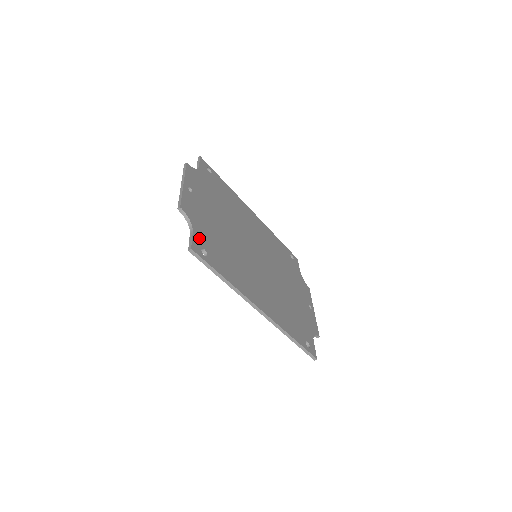
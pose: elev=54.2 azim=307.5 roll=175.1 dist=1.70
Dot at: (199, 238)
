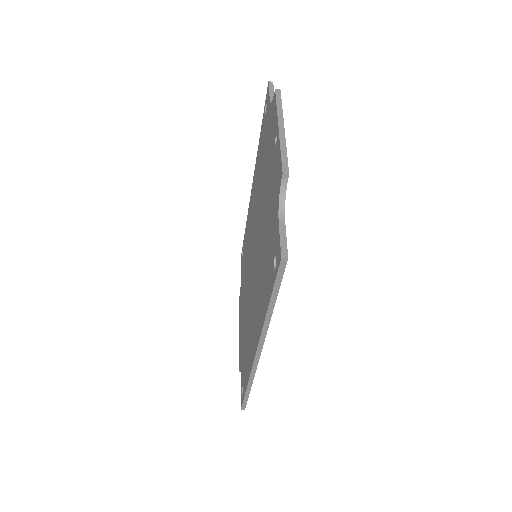
Dot at: occluded
